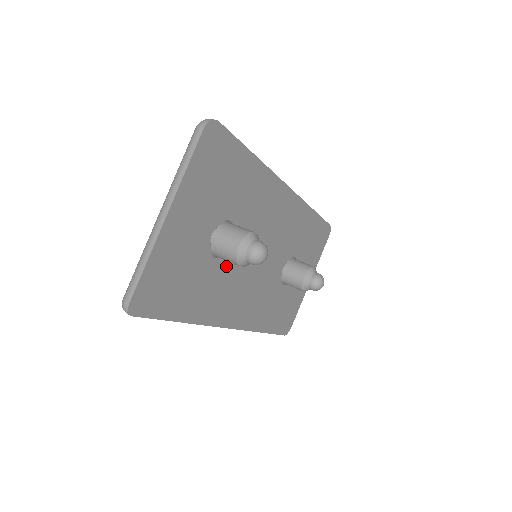
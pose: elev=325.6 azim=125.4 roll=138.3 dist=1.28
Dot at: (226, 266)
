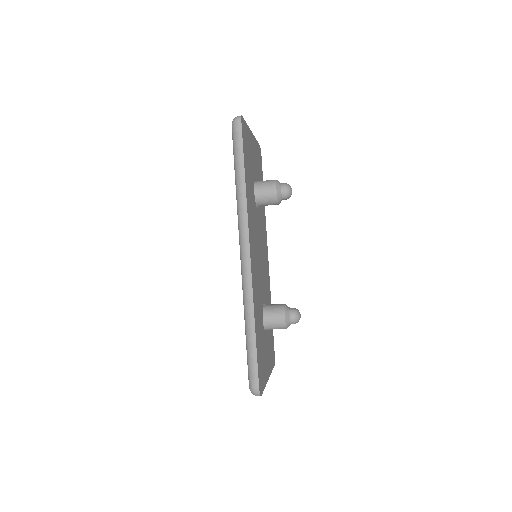
Dot at: (255, 211)
